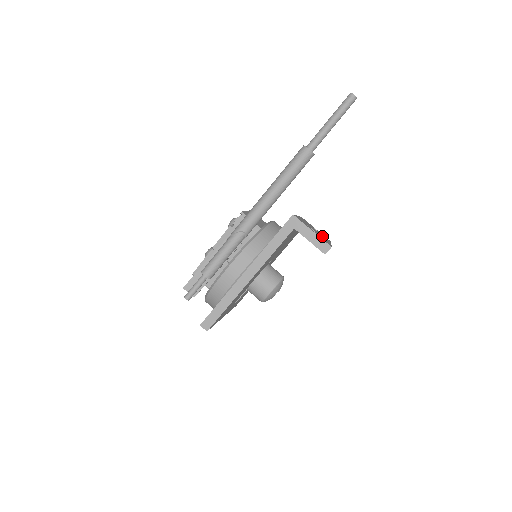
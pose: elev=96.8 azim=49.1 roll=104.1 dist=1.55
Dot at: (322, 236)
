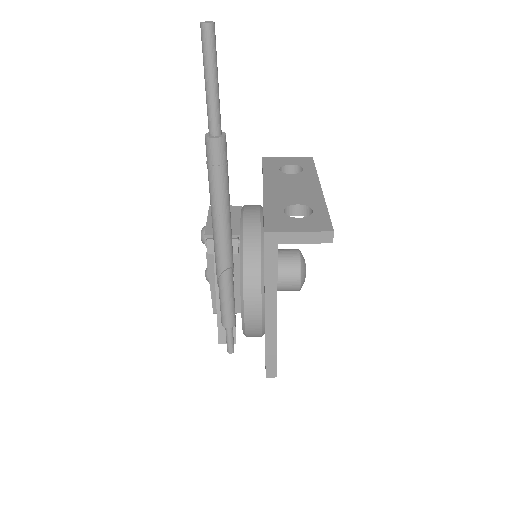
Dot at: (305, 187)
